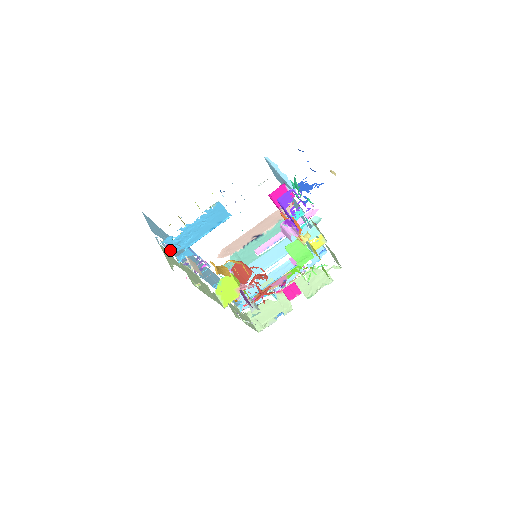
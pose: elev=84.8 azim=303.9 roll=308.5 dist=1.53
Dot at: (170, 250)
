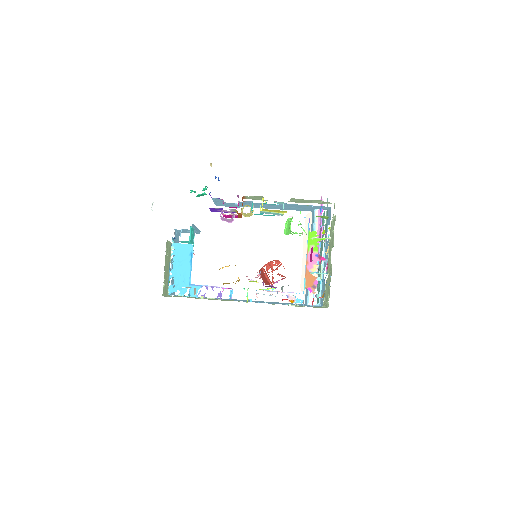
Dot at: (181, 295)
